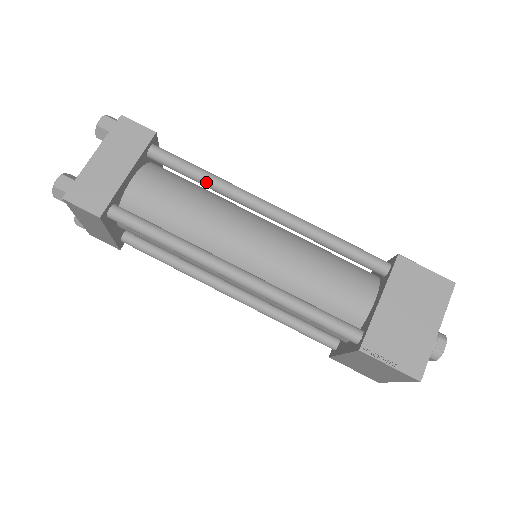
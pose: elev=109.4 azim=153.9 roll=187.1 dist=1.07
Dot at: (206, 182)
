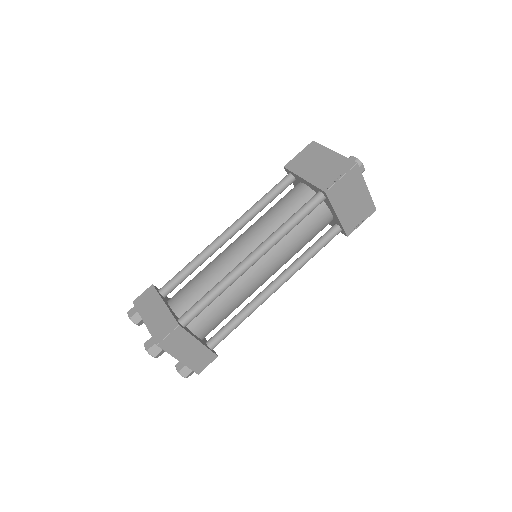
Dot at: (194, 264)
